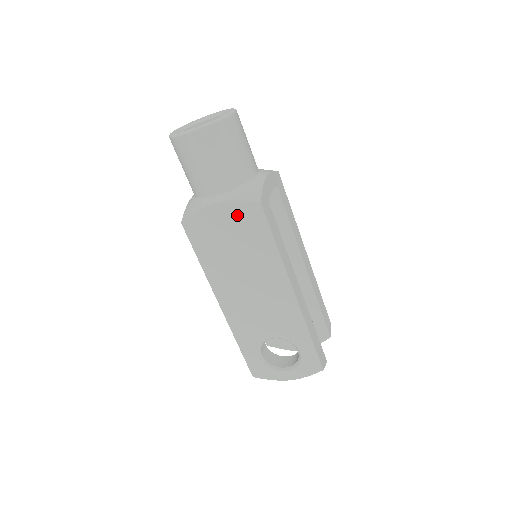
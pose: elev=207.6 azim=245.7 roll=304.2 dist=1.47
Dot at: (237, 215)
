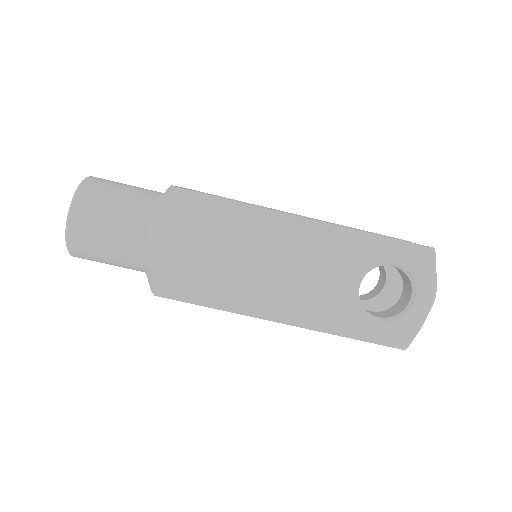
Dot at: (178, 223)
